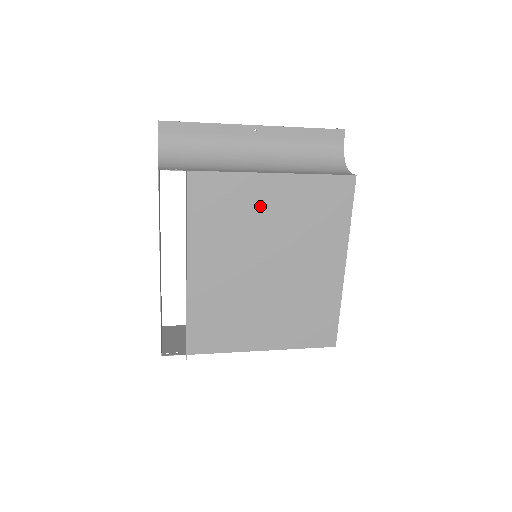
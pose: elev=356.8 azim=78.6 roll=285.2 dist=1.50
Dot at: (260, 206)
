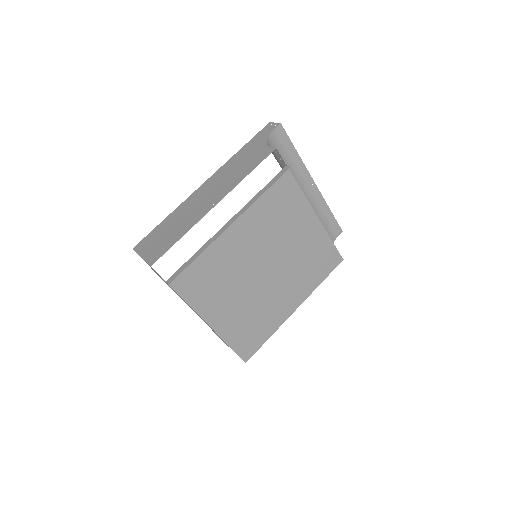
Dot at: (296, 227)
